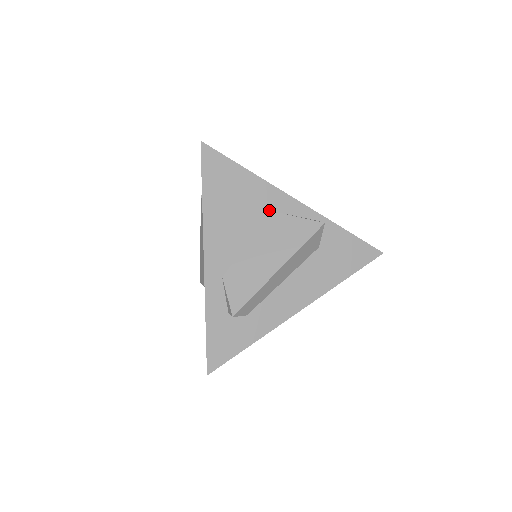
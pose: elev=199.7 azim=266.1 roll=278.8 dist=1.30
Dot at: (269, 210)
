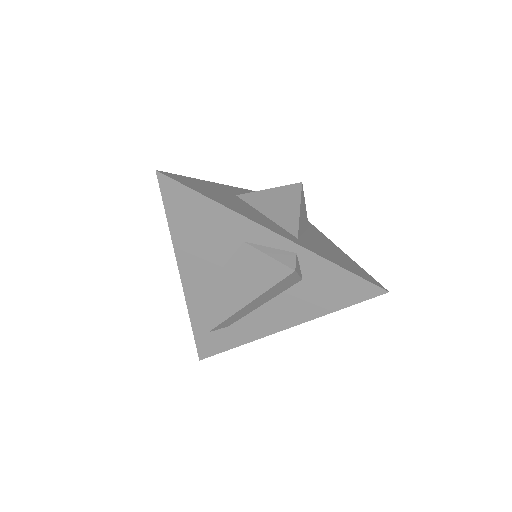
Dot at: (241, 240)
